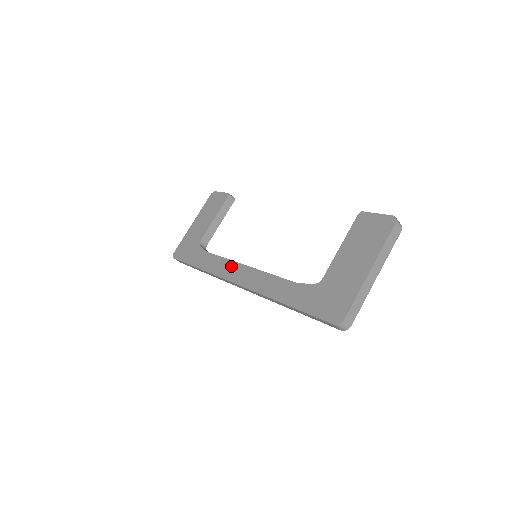
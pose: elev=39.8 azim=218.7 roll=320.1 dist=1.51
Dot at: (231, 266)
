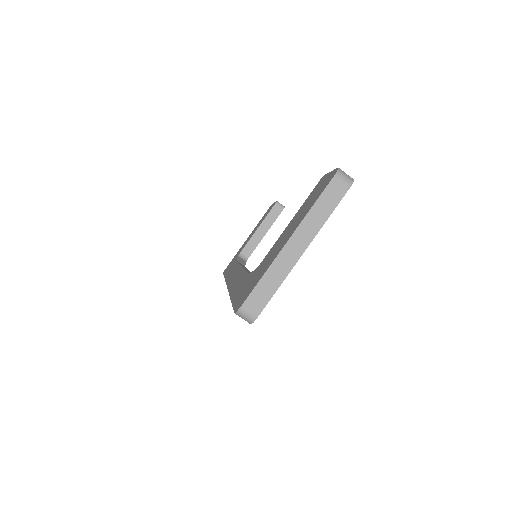
Dot at: (235, 269)
